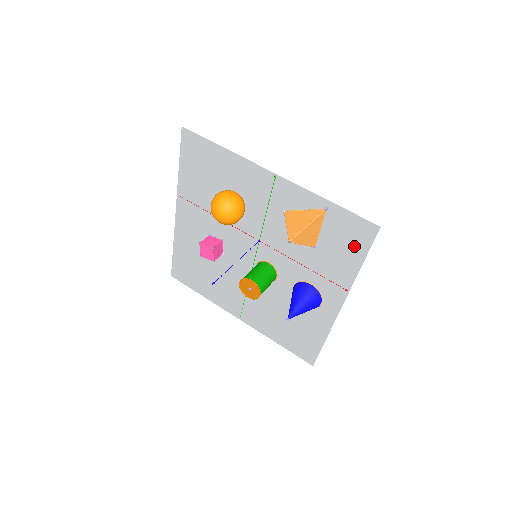
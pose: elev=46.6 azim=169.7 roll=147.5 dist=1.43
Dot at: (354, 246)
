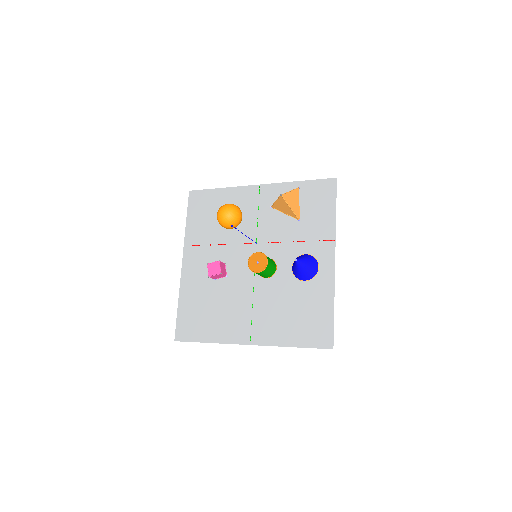
Dot at: (325, 201)
